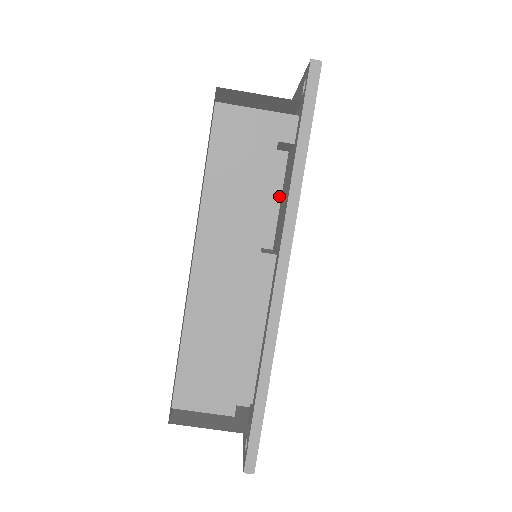
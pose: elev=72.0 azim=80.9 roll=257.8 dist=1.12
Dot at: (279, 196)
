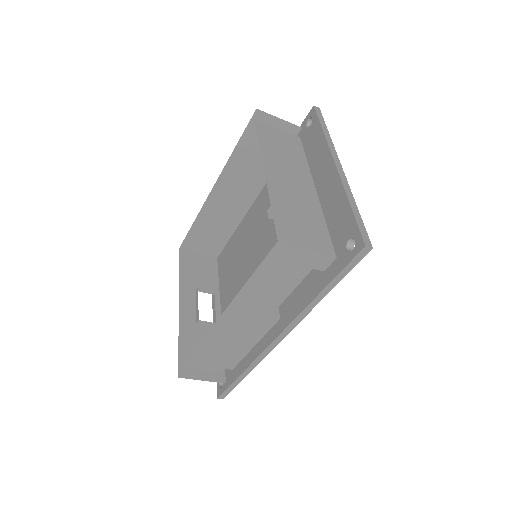
Dot at: occluded
